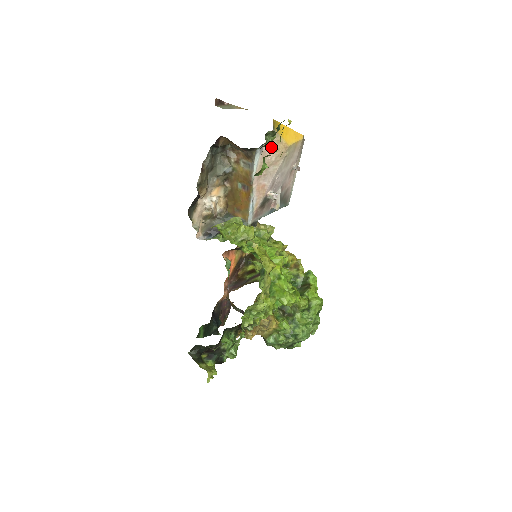
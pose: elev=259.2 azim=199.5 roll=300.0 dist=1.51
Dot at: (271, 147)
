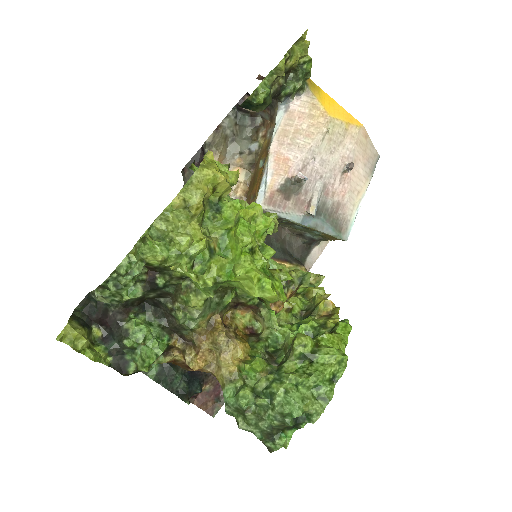
Dot at: (302, 110)
